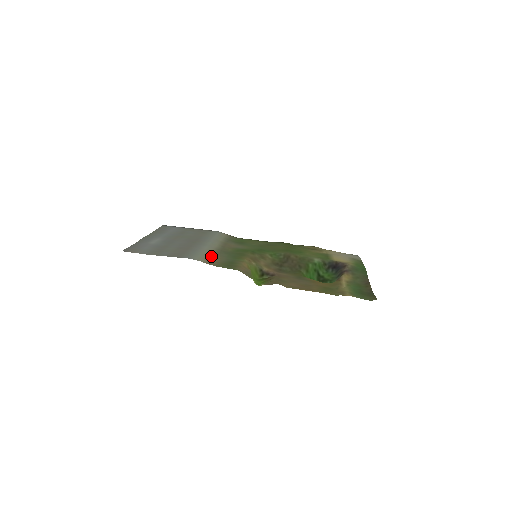
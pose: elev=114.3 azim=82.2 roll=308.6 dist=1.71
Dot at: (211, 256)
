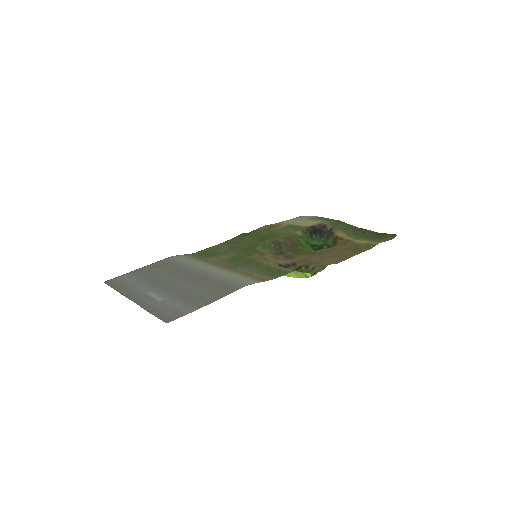
Dot at: (243, 275)
